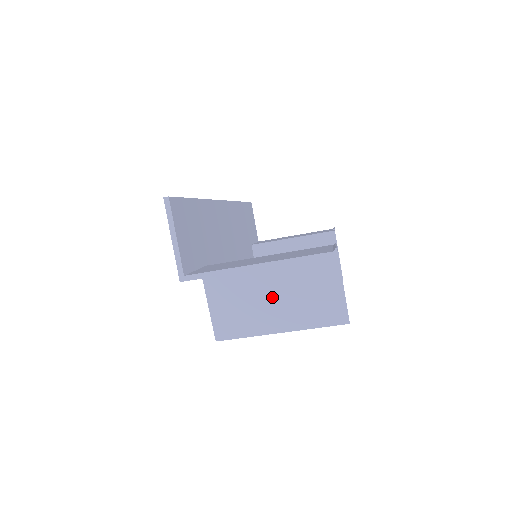
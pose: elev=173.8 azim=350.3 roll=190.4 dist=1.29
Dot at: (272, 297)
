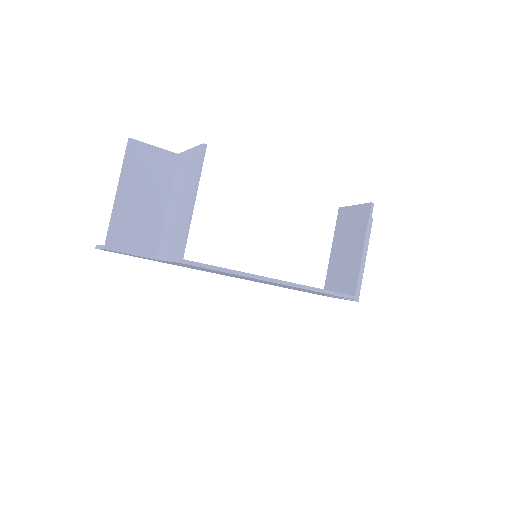
Dot at: (178, 206)
